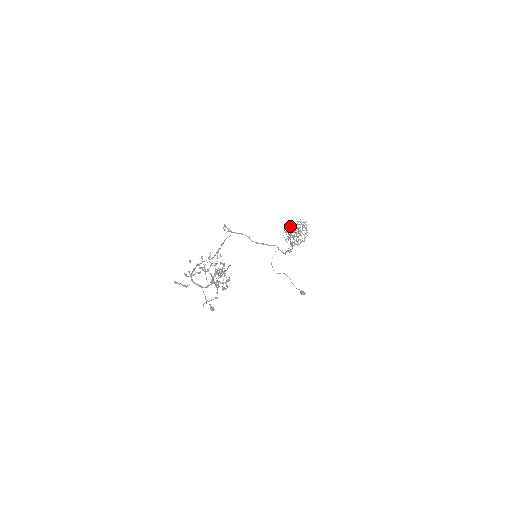
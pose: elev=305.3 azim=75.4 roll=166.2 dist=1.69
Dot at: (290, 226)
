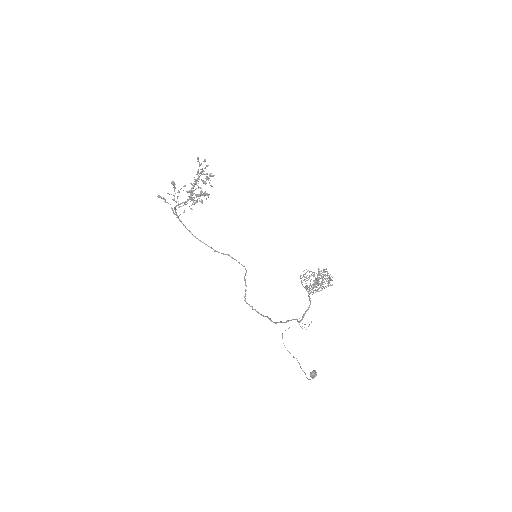
Dot at: occluded
